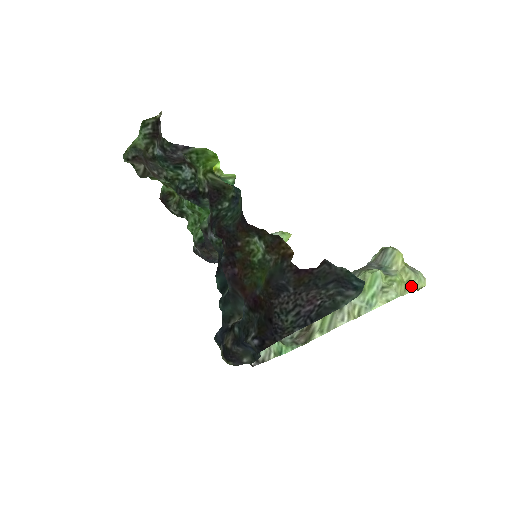
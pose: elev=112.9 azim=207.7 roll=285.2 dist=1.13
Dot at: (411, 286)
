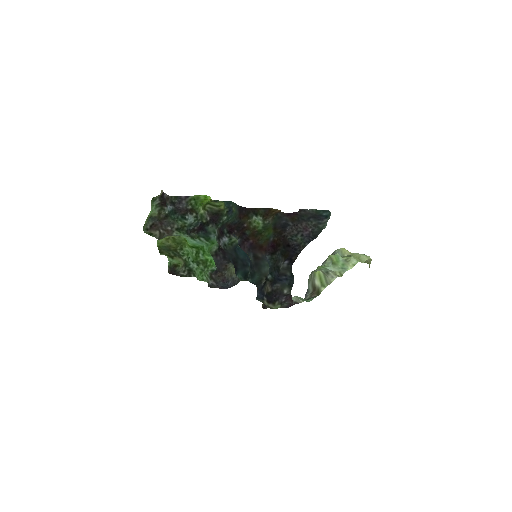
Dot at: (363, 259)
